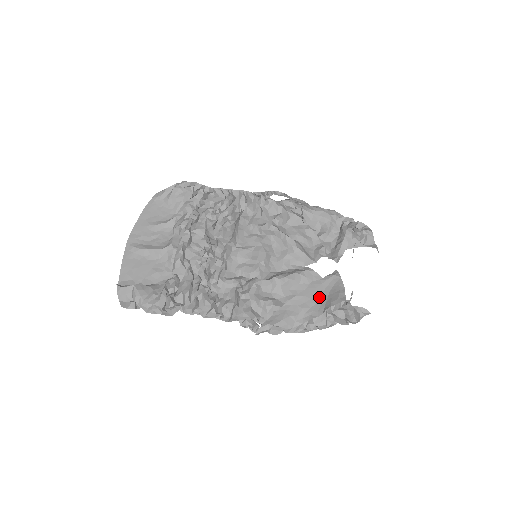
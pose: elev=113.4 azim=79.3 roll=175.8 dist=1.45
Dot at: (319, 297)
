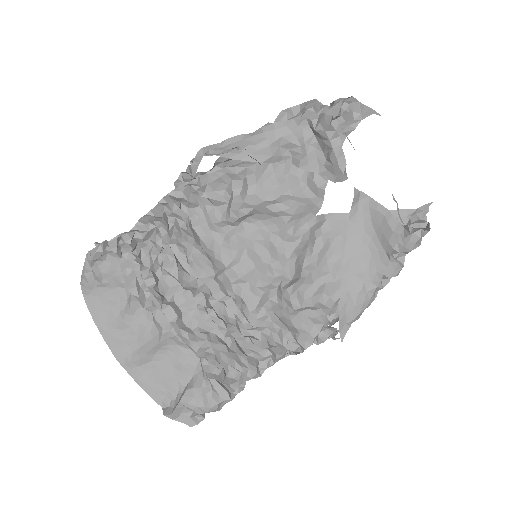
Dot at: (367, 243)
